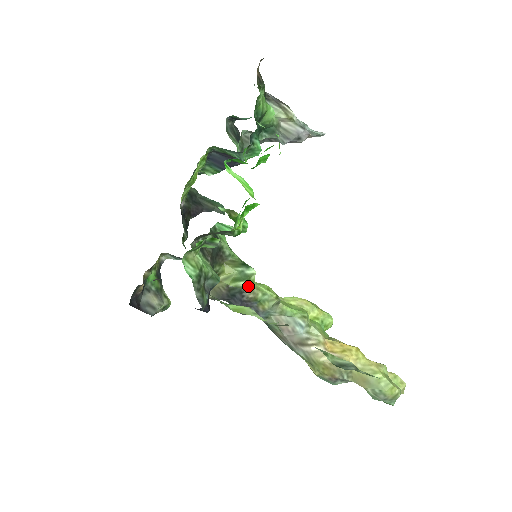
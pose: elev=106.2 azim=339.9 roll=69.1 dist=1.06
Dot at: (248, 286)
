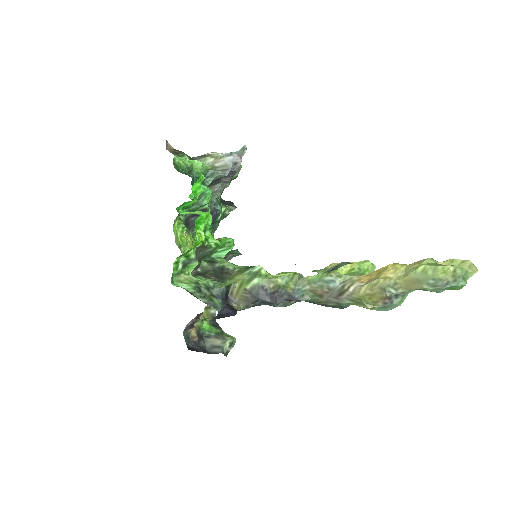
Dot at: (263, 280)
